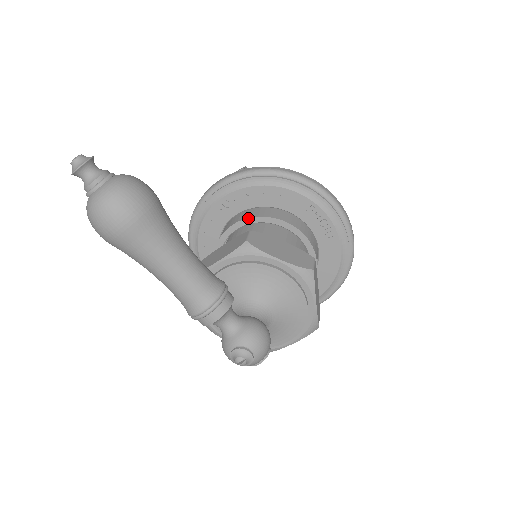
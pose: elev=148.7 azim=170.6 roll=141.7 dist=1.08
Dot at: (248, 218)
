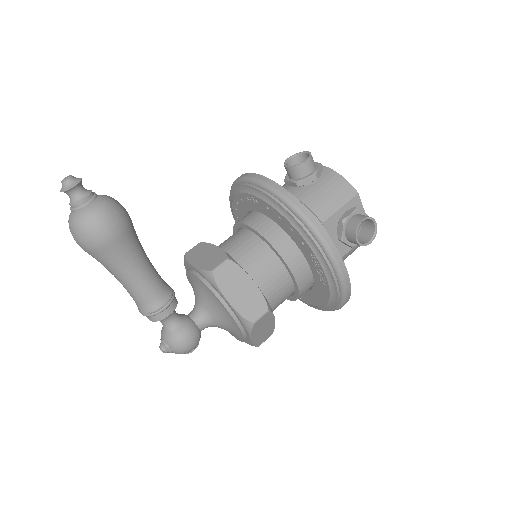
Dot at: (255, 230)
